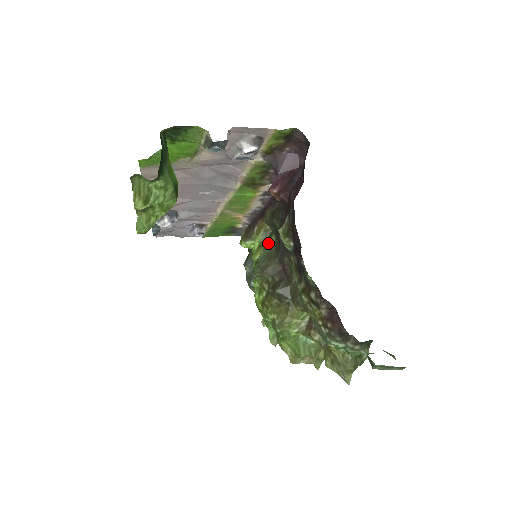
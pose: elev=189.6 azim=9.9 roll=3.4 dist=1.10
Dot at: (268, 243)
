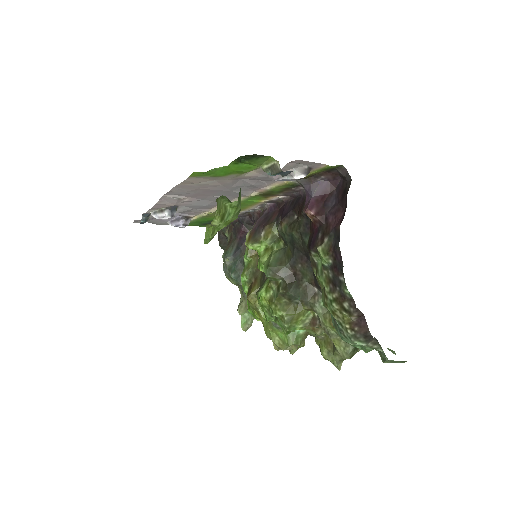
Dot at: (276, 248)
